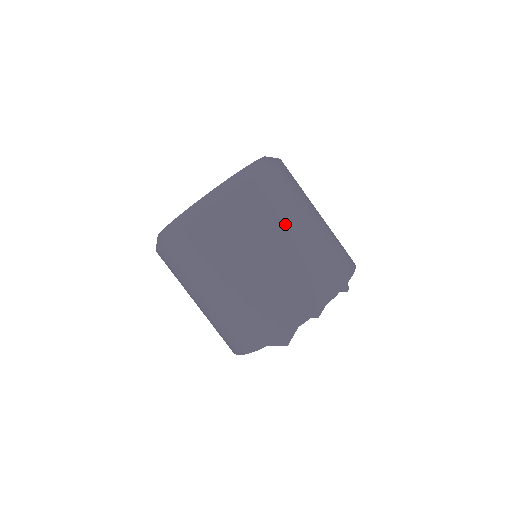
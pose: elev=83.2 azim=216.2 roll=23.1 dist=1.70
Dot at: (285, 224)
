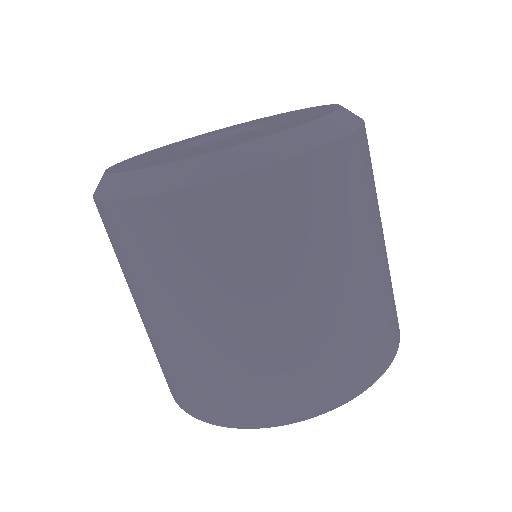
Dot at: (379, 220)
